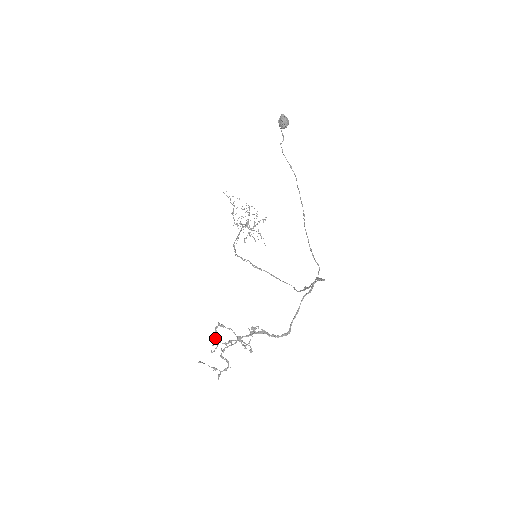
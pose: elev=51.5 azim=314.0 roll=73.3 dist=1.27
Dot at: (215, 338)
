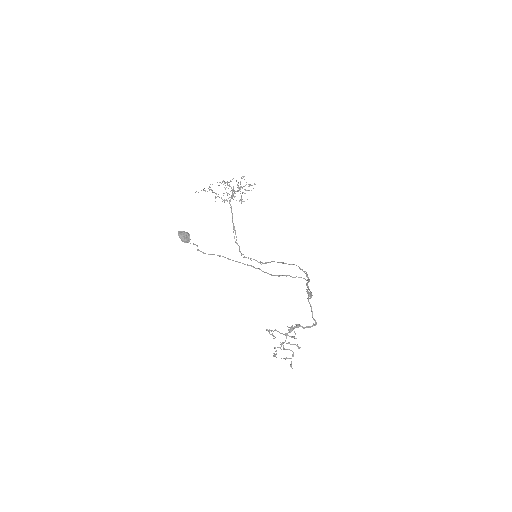
Dot at: (272, 335)
